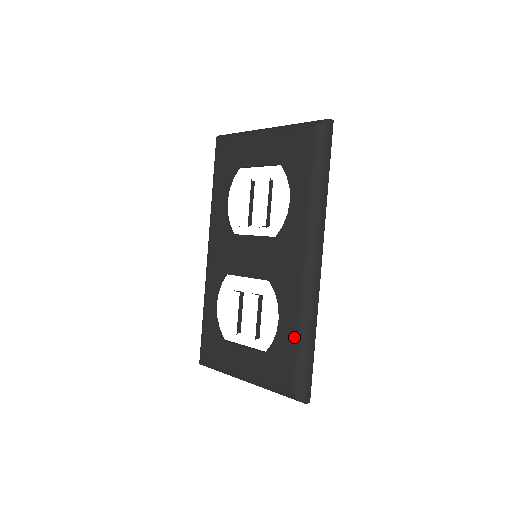
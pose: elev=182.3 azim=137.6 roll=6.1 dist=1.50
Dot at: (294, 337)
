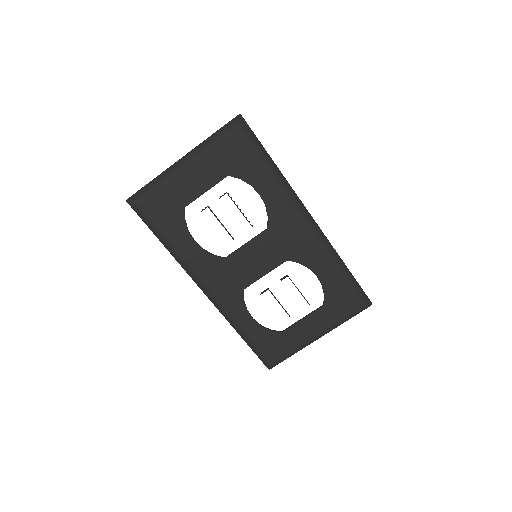
Dot at: (338, 275)
